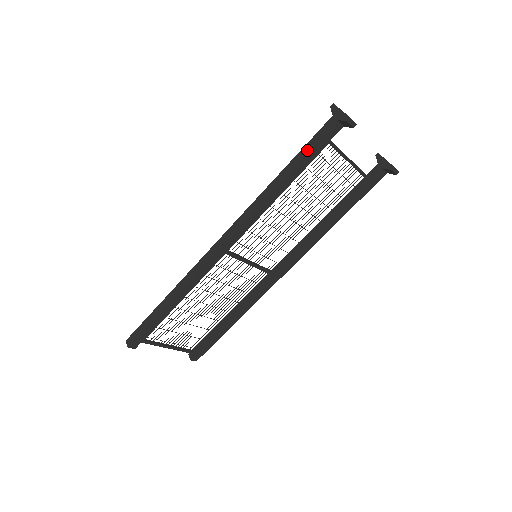
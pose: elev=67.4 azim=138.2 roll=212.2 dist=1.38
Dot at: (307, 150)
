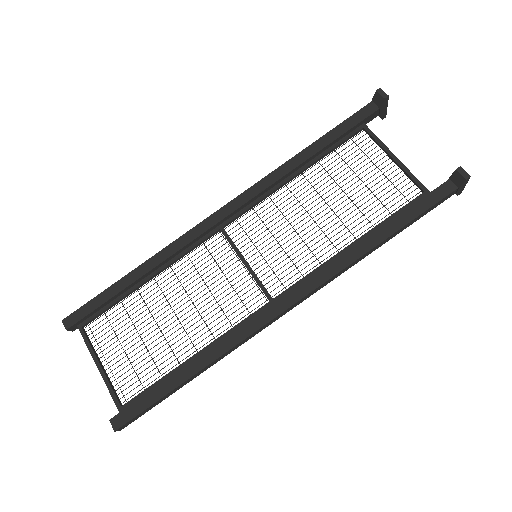
Dot at: (336, 128)
